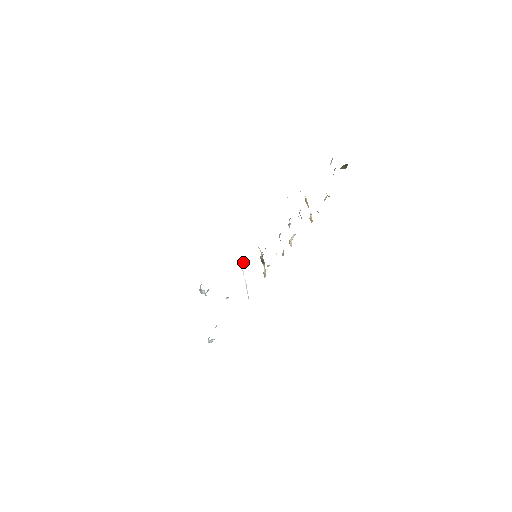
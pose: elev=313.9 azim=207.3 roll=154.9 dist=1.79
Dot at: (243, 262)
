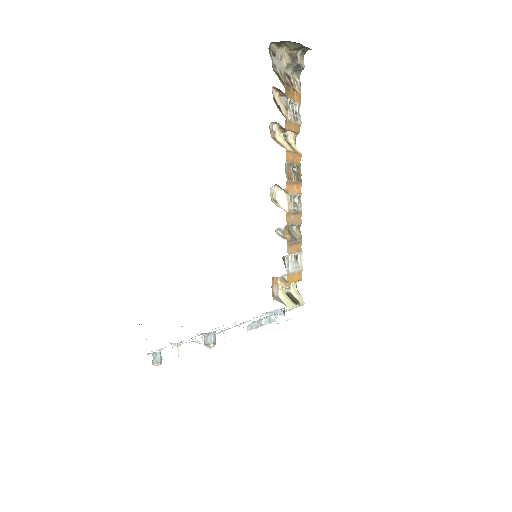
Dot at: (281, 321)
